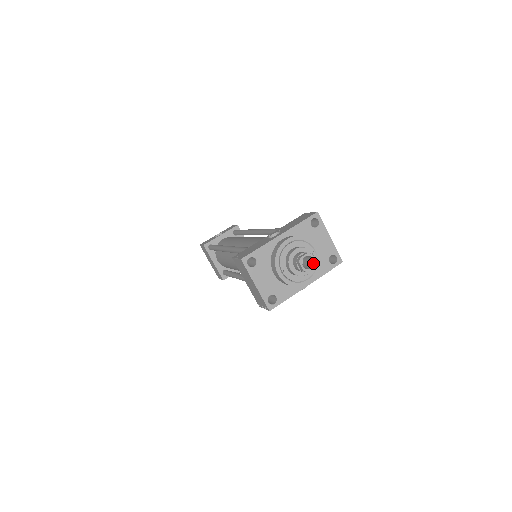
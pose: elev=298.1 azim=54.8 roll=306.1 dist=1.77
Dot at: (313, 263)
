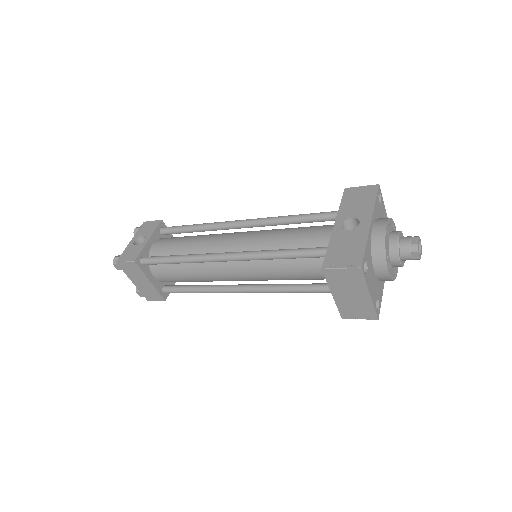
Dot at: (420, 247)
